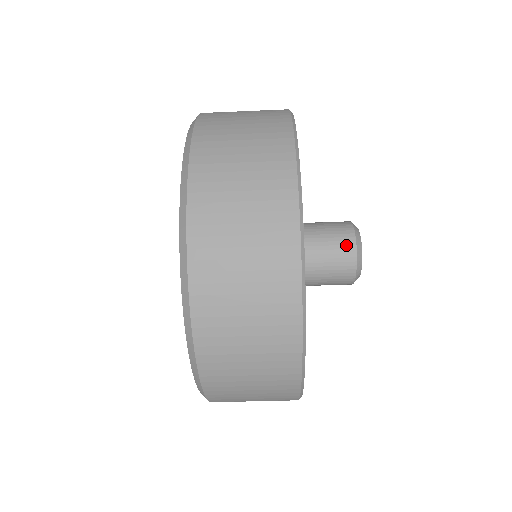
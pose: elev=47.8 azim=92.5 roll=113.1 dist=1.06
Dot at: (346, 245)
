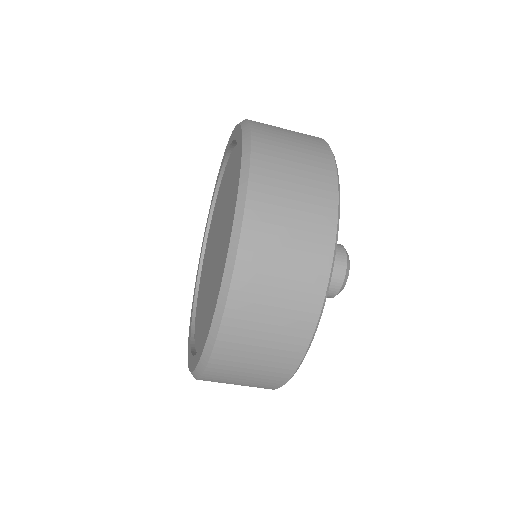
Dot at: (338, 252)
